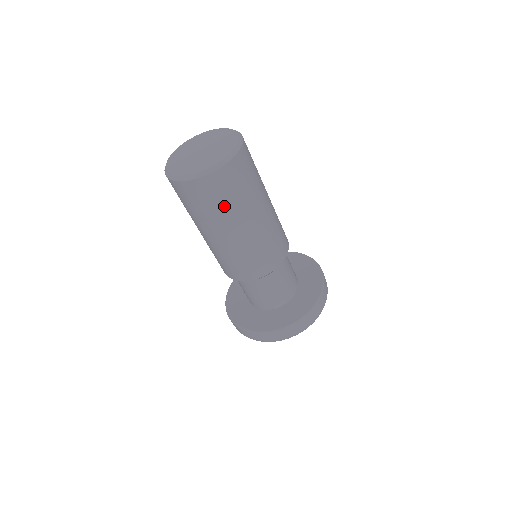
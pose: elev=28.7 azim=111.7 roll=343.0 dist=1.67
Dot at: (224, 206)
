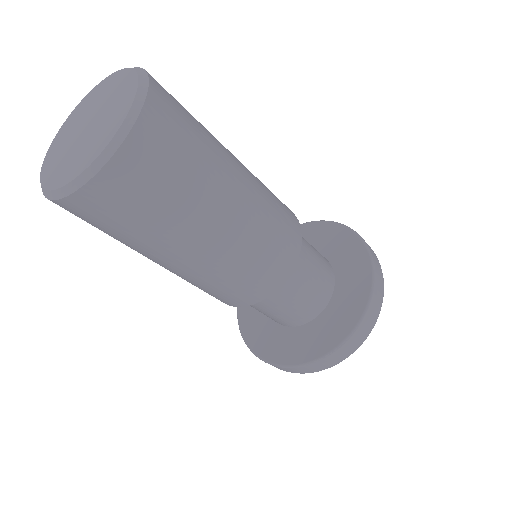
Dot at: (114, 236)
